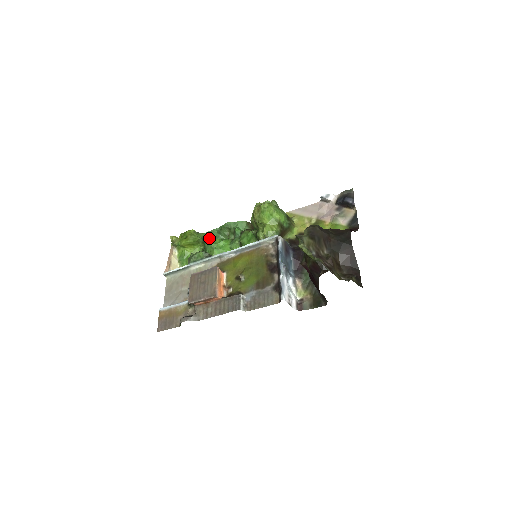
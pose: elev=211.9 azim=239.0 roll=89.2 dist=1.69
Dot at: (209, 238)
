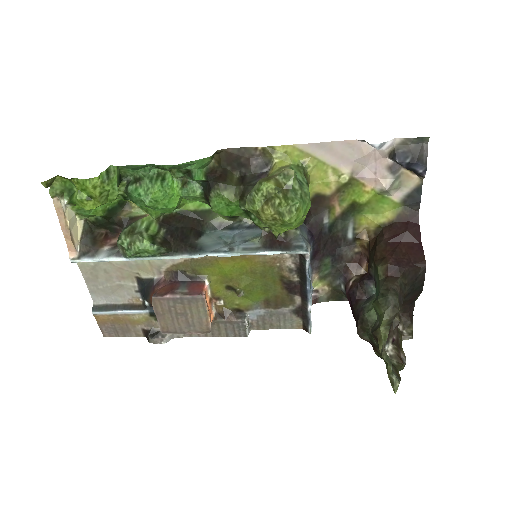
Dot at: (127, 171)
